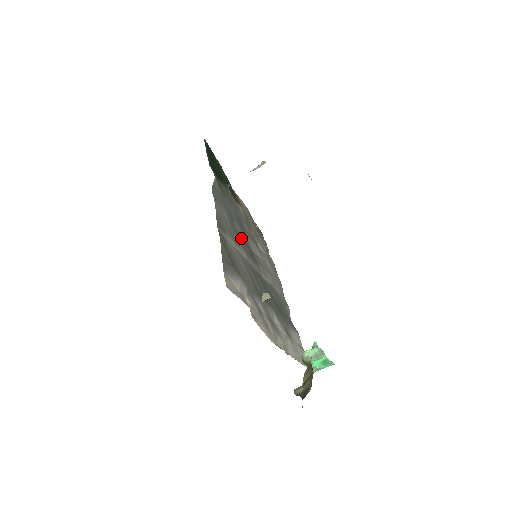
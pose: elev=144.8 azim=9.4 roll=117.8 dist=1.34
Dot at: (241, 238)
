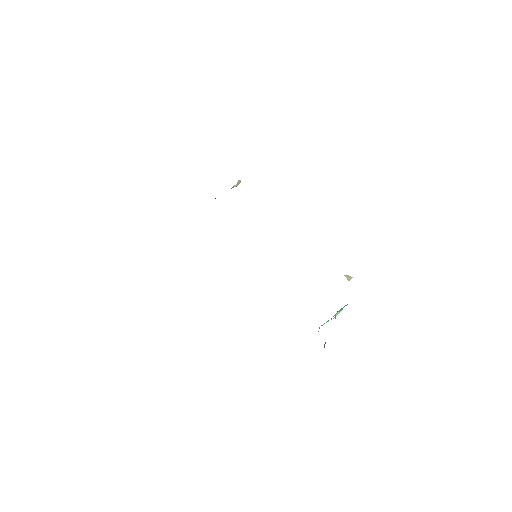
Dot at: occluded
